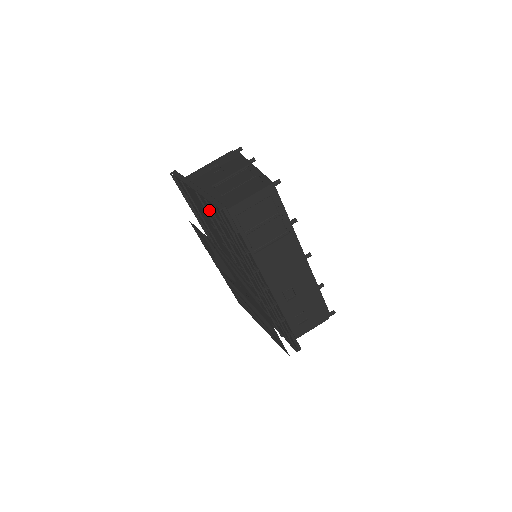
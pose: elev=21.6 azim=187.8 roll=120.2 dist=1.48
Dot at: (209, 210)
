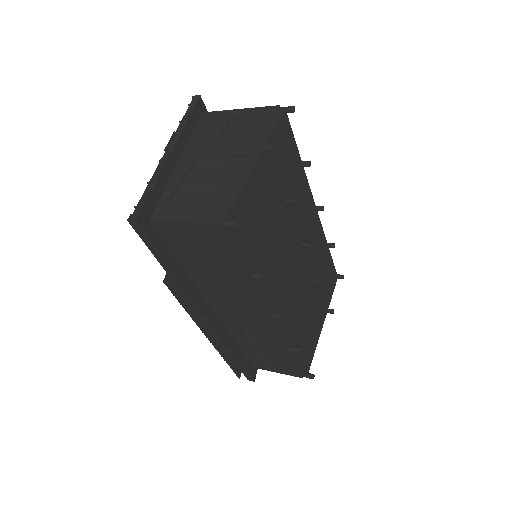
Dot at: occluded
